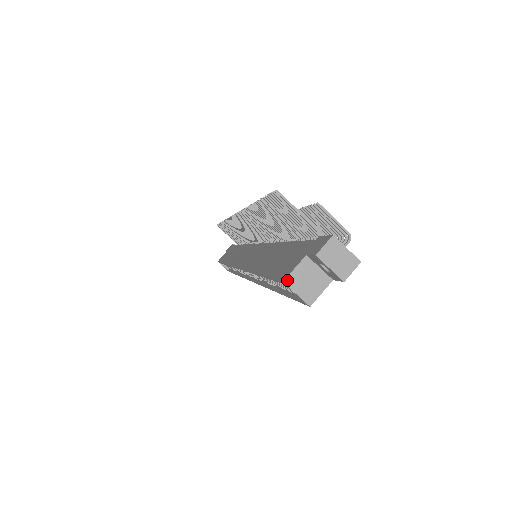
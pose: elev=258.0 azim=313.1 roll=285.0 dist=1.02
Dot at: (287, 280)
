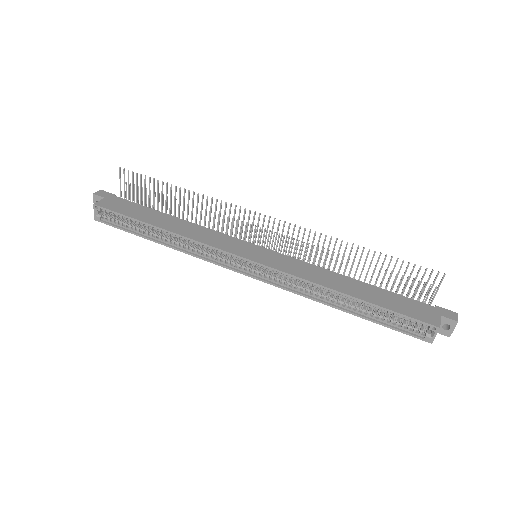
Dot at: occluded
